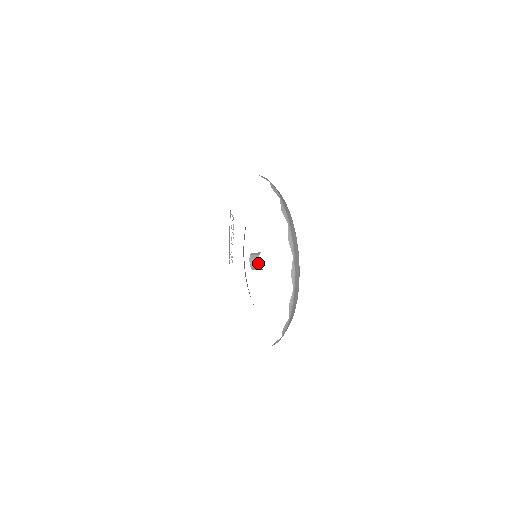
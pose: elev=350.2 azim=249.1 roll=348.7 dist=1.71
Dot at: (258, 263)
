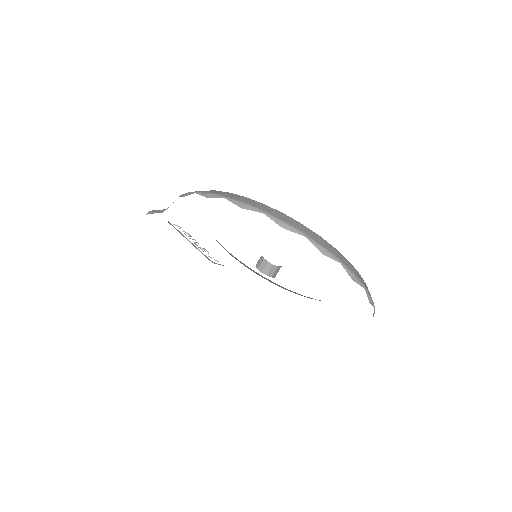
Dot at: (267, 263)
